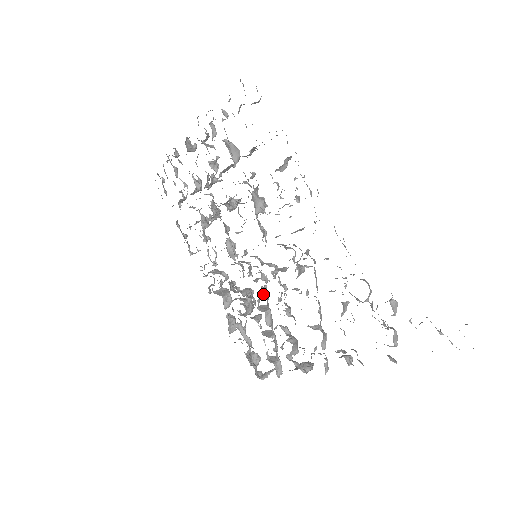
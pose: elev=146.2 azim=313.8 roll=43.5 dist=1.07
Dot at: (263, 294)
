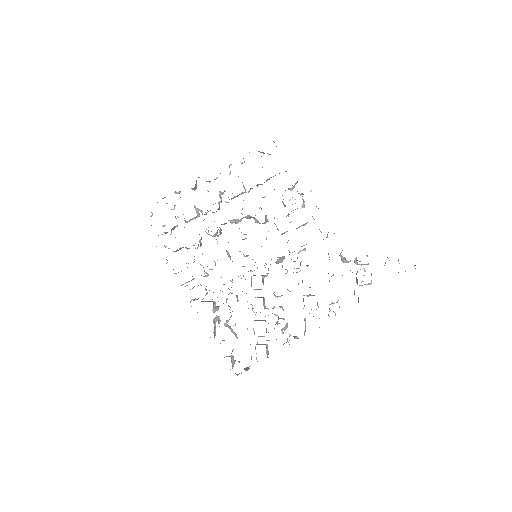
Dot at: (263, 283)
